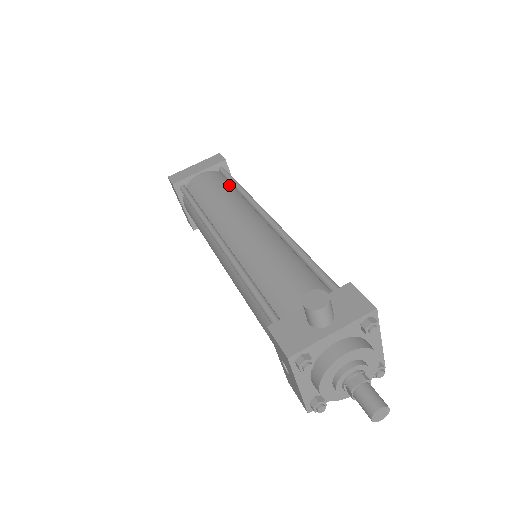
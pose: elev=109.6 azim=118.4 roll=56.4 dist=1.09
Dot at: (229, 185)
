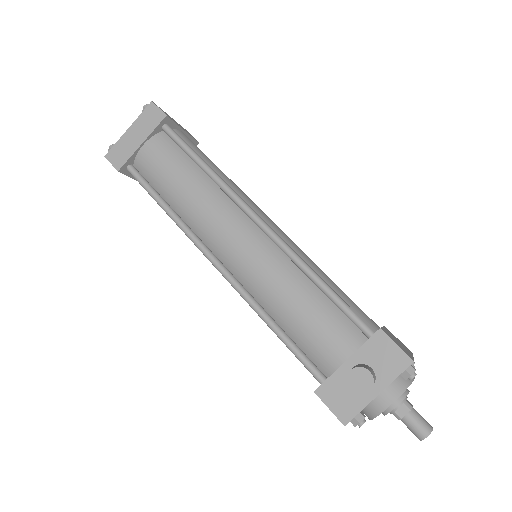
Dot at: (188, 161)
